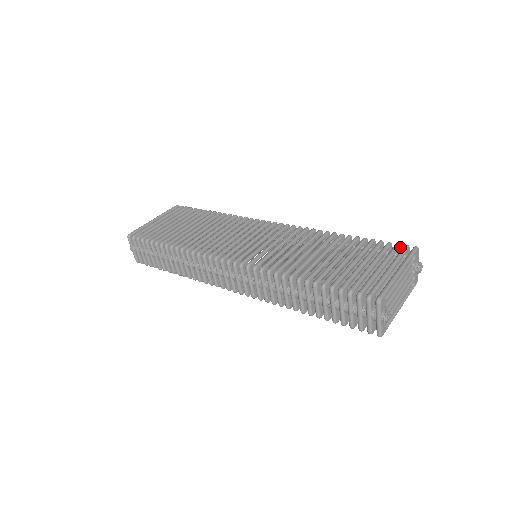
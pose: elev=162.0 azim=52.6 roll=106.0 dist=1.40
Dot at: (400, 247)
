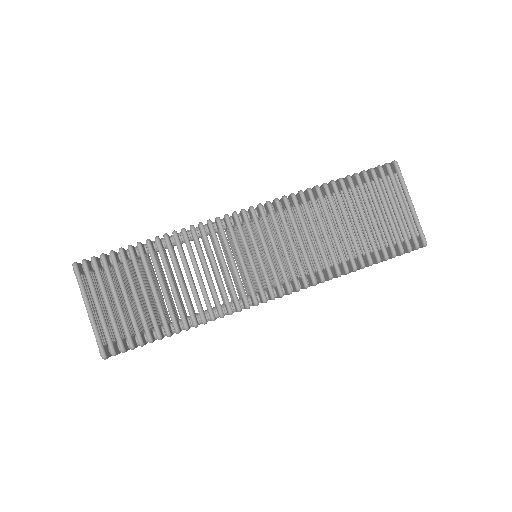
Dot at: (381, 168)
